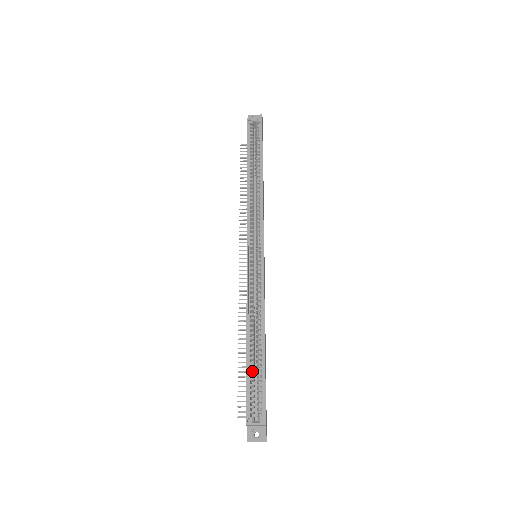
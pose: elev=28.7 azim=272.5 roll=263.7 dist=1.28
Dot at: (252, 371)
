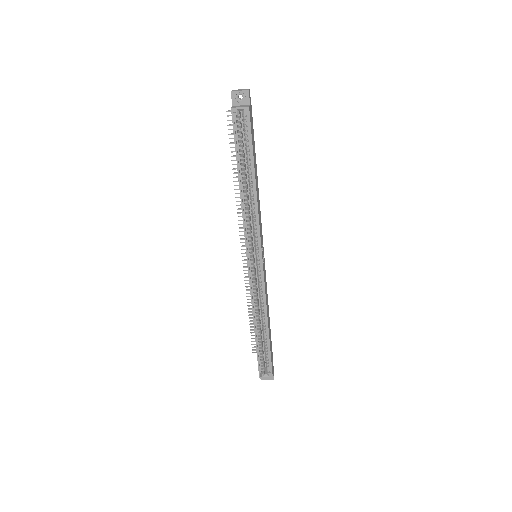
Dot at: occluded
